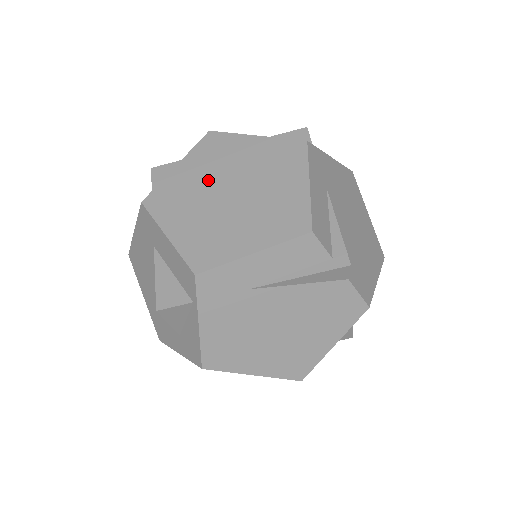
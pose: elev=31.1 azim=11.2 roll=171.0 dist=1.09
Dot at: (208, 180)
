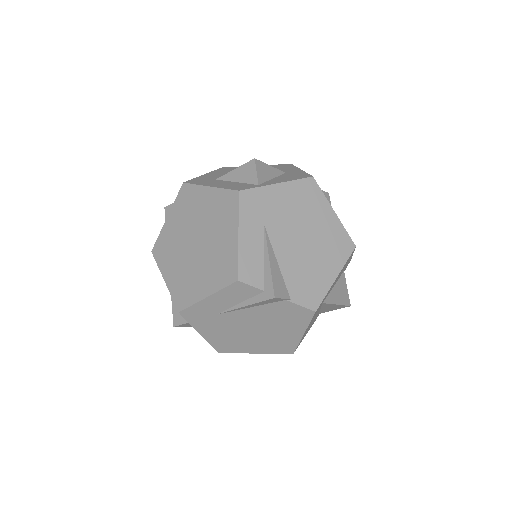
Dot at: (183, 232)
